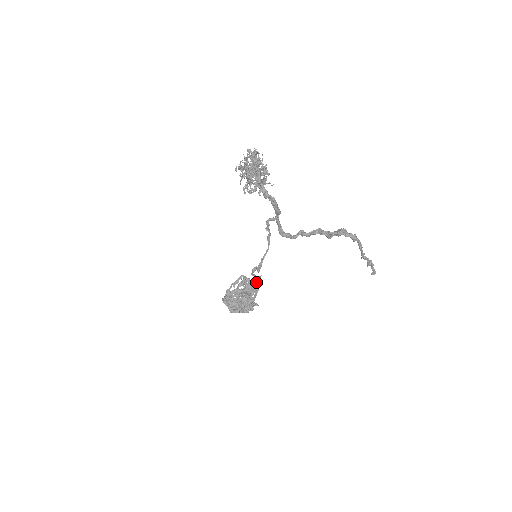
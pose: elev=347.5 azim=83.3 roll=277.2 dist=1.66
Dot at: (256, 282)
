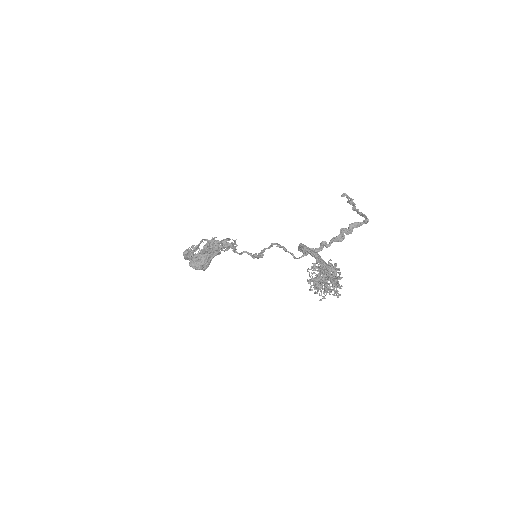
Dot at: (224, 240)
